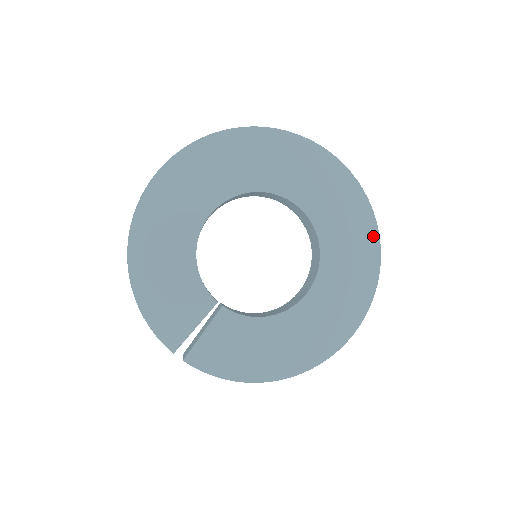
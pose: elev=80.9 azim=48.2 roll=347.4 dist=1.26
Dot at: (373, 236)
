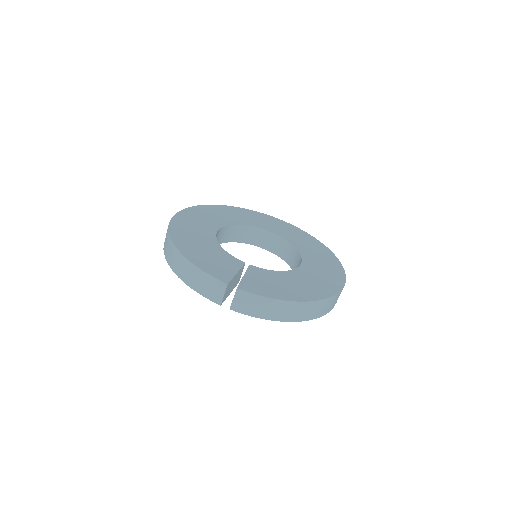
Dot at: (322, 245)
